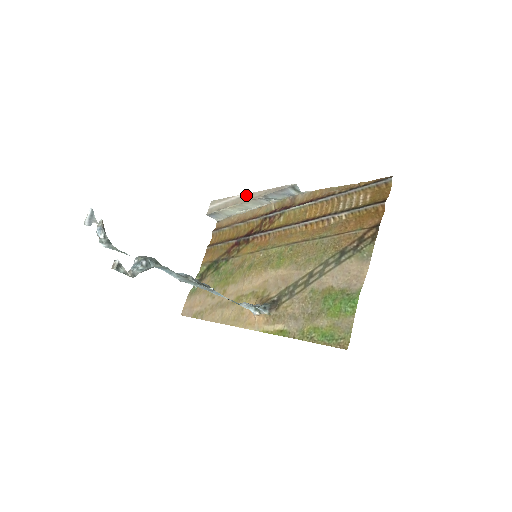
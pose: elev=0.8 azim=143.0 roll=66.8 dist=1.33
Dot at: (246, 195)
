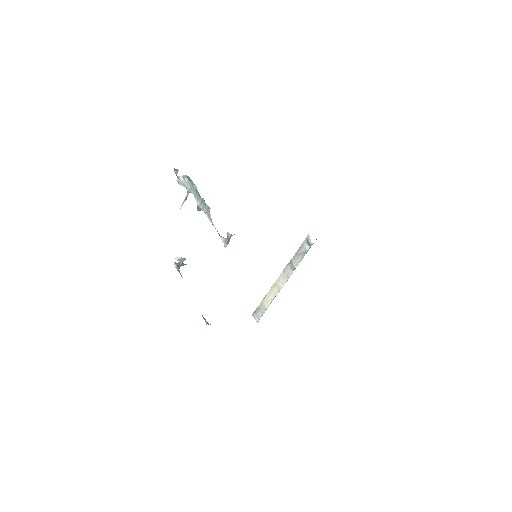
Dot at: occluded
